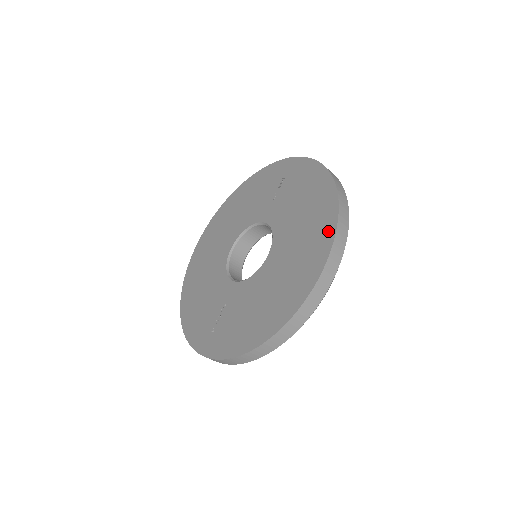
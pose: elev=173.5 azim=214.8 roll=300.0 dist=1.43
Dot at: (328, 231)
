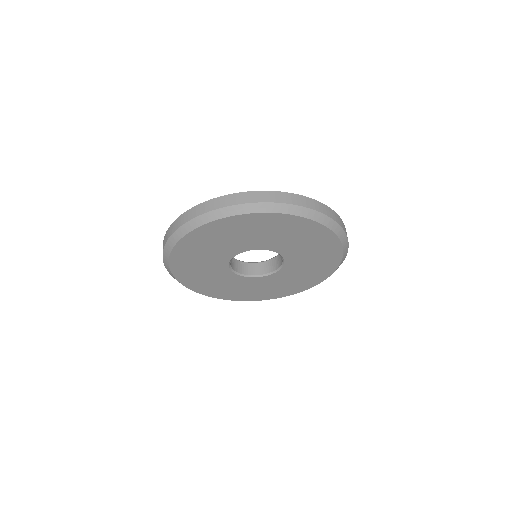
Dot at: occluded
